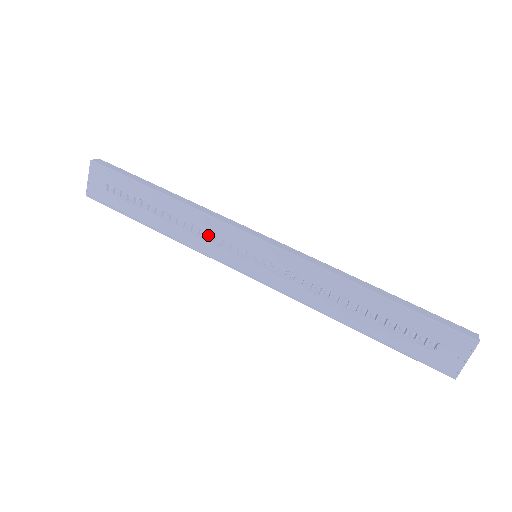
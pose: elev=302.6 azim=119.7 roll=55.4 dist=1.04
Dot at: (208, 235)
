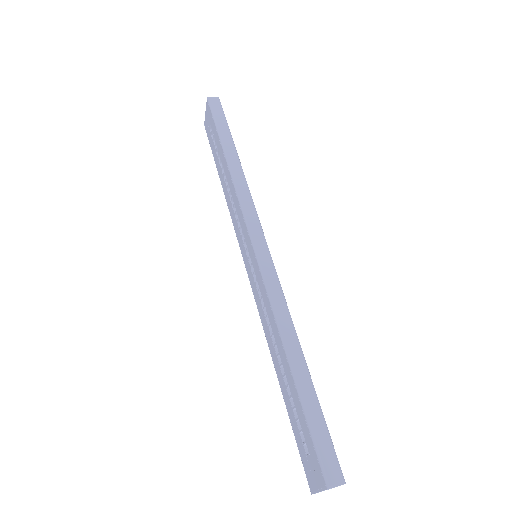
Dot at: occluded
